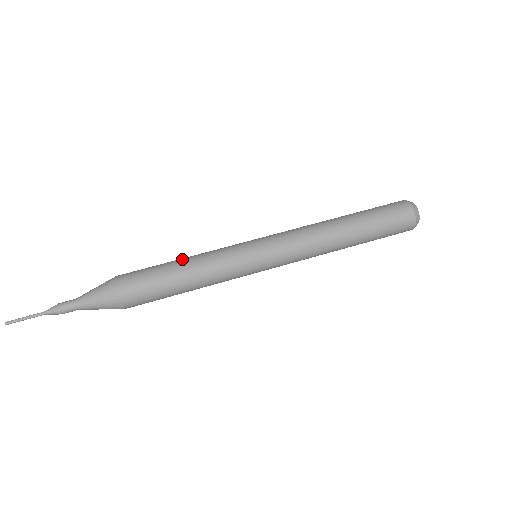
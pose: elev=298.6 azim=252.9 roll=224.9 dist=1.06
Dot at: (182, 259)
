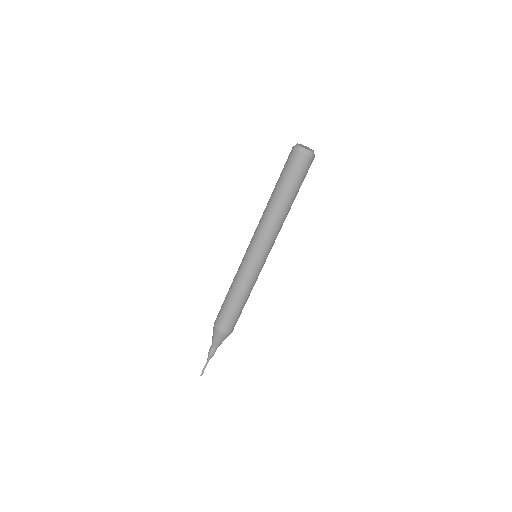
Dot at: (236, 299)
